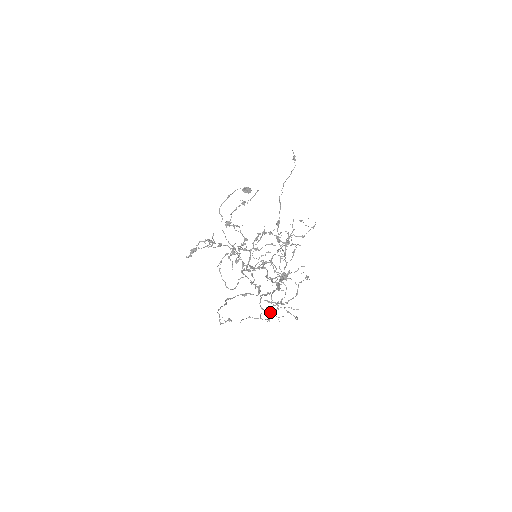
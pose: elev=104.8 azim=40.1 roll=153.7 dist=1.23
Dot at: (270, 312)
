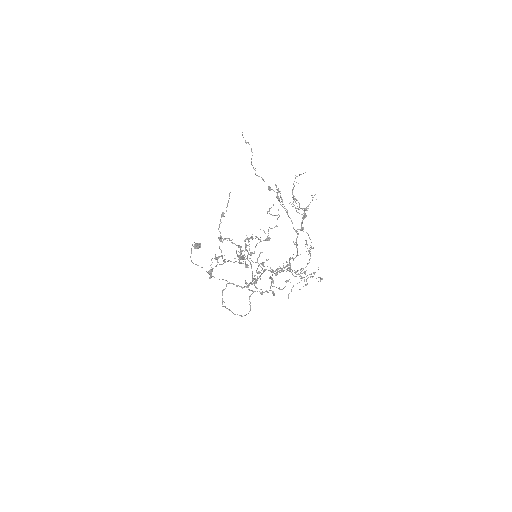
Dot at: (305, 272)
